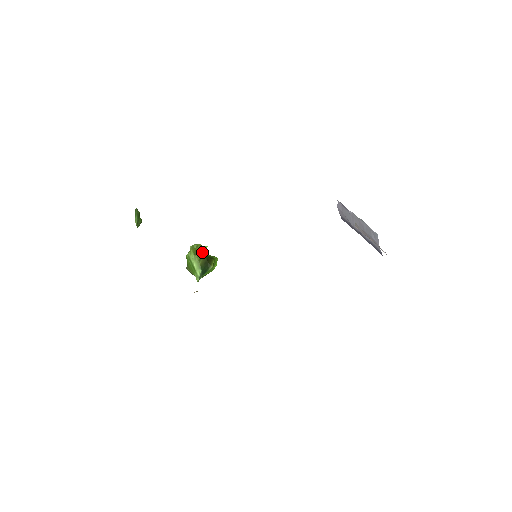
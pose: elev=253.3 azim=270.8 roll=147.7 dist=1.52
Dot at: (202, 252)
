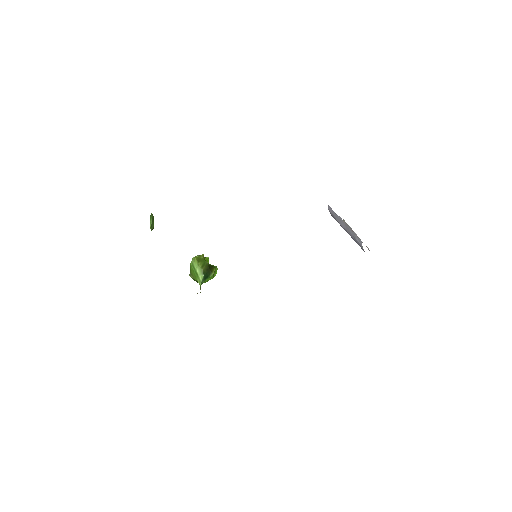
Dot at: (205, 260)
